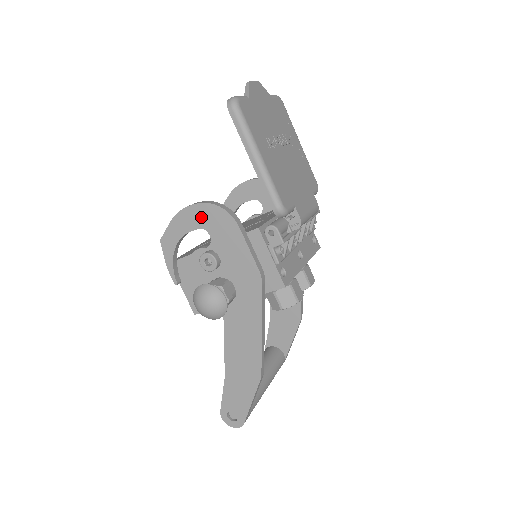
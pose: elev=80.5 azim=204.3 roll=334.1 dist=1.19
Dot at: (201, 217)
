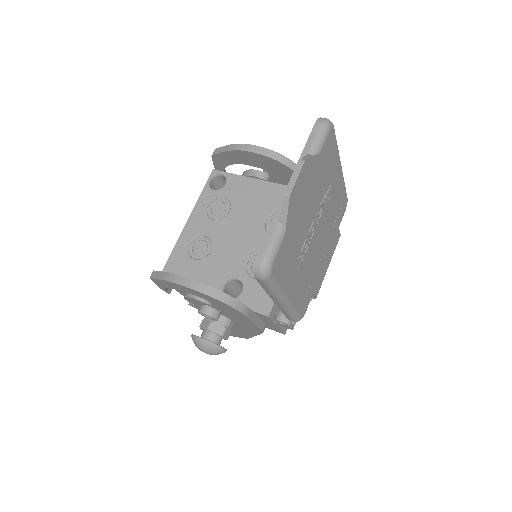
Dot at: (203, 296)
